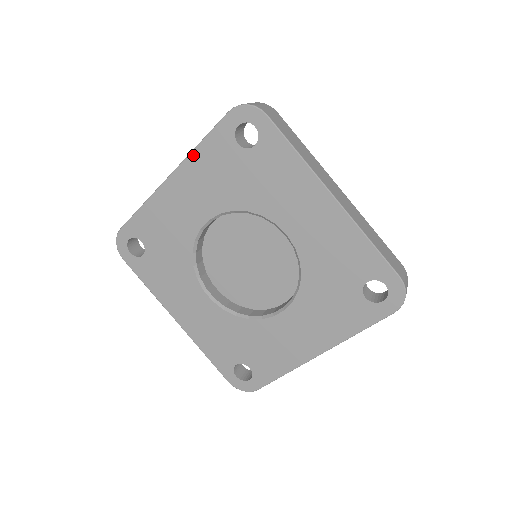
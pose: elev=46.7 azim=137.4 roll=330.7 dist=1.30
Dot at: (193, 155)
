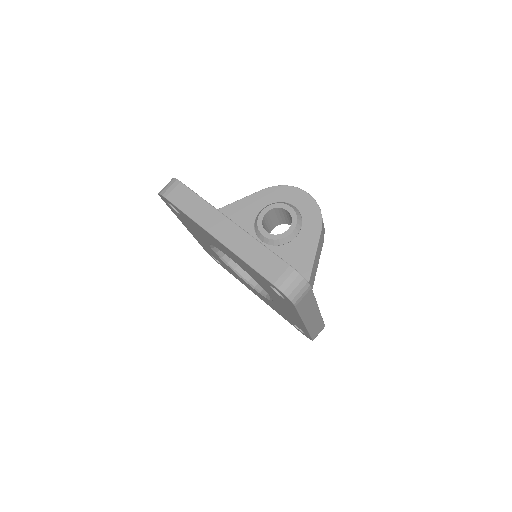
Dot at: (178, 218)
